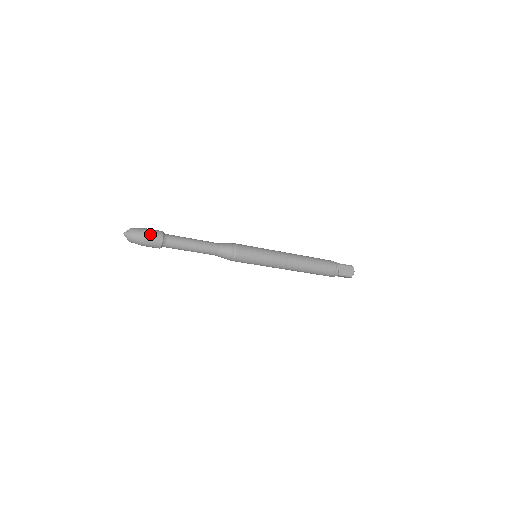
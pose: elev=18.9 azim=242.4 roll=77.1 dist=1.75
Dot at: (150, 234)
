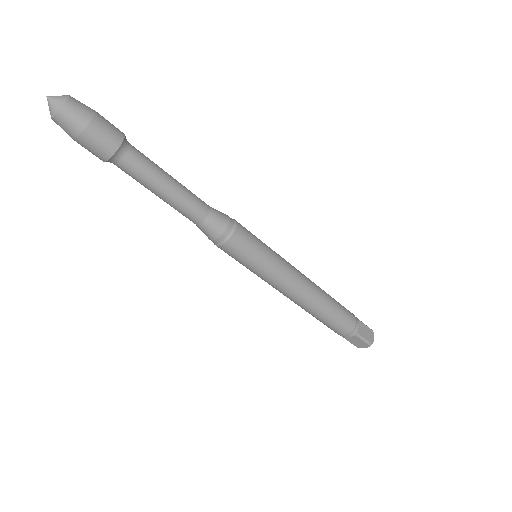
Dot at: (102, 120)
